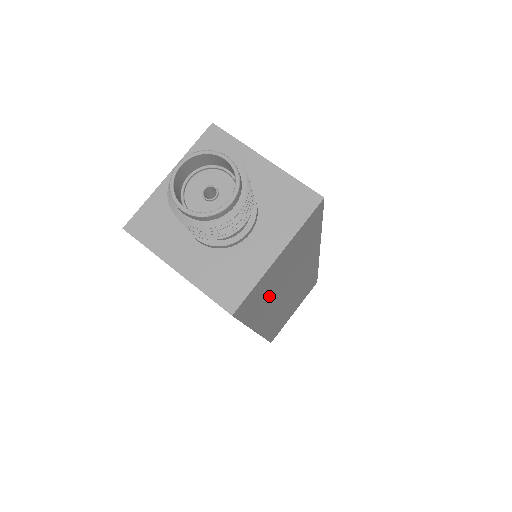
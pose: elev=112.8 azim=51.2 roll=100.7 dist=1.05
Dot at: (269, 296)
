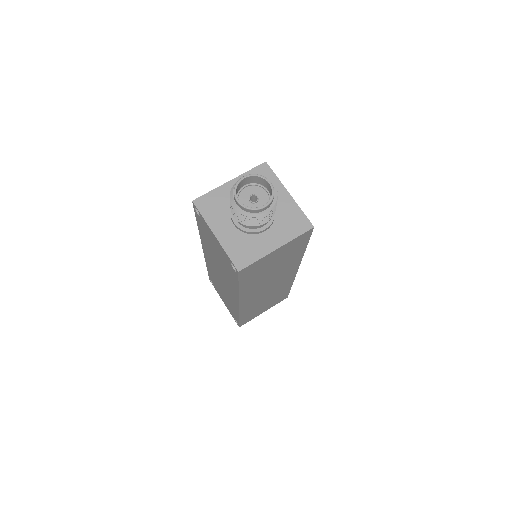
Dot at: (259, 277)
